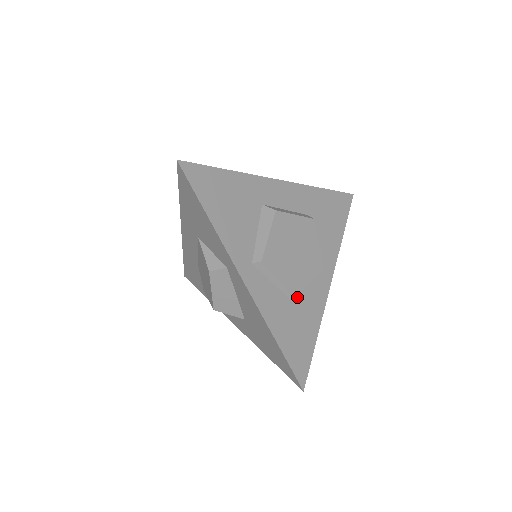
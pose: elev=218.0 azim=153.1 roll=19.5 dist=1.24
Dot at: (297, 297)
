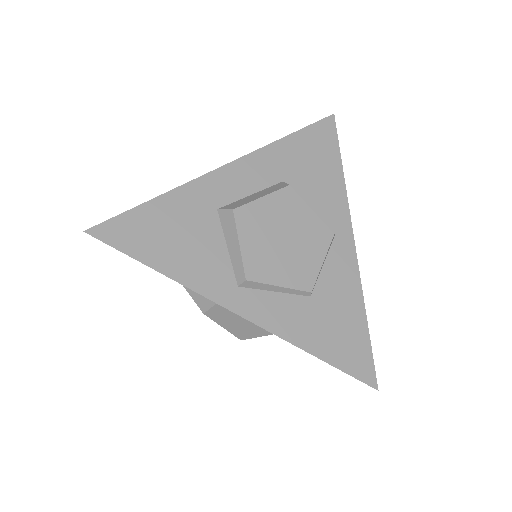
Dot at: (316, 287)
